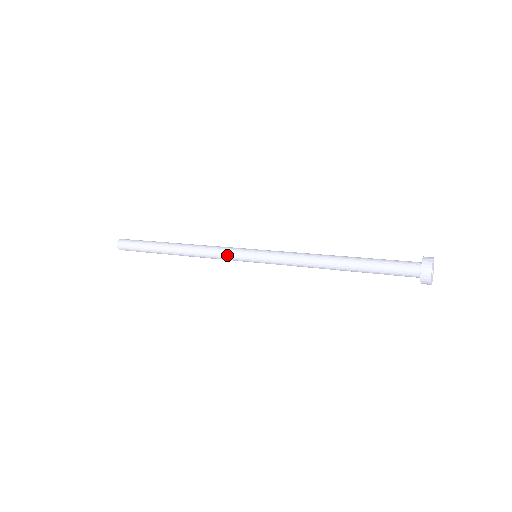
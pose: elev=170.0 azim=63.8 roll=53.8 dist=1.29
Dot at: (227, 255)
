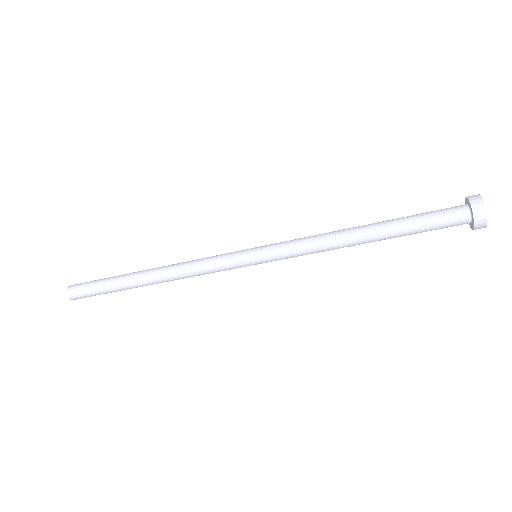
Dot at: (220, 255)
